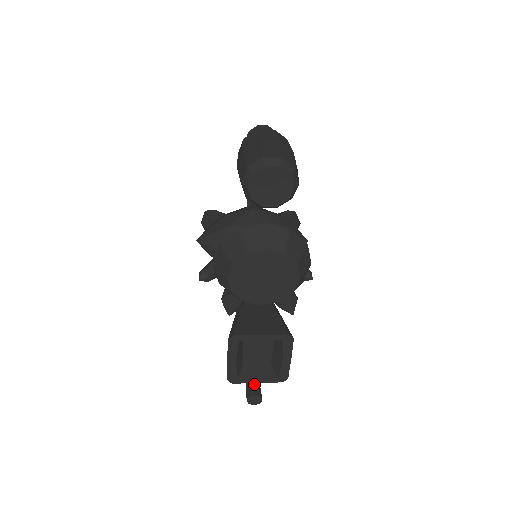
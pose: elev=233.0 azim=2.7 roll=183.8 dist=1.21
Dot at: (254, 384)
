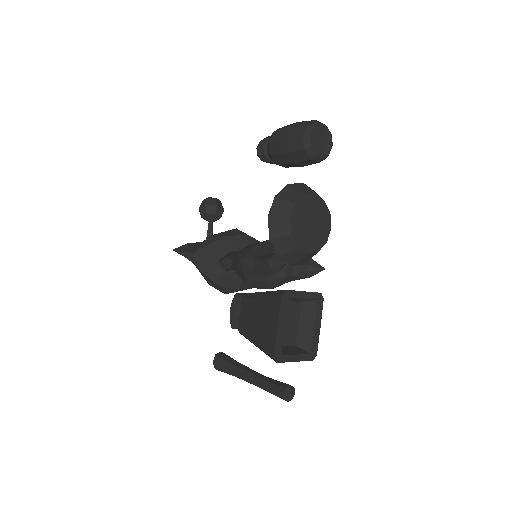
Dot at: occluded
